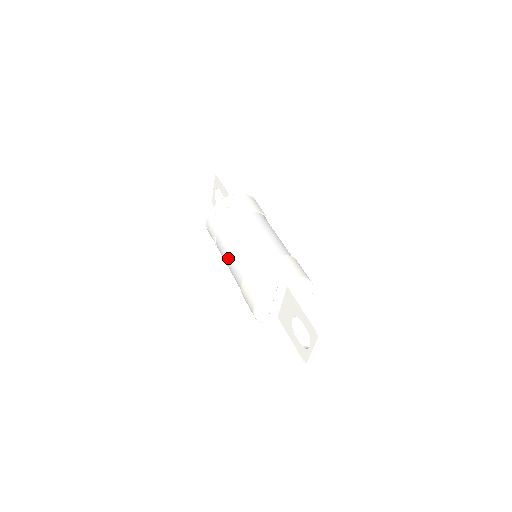
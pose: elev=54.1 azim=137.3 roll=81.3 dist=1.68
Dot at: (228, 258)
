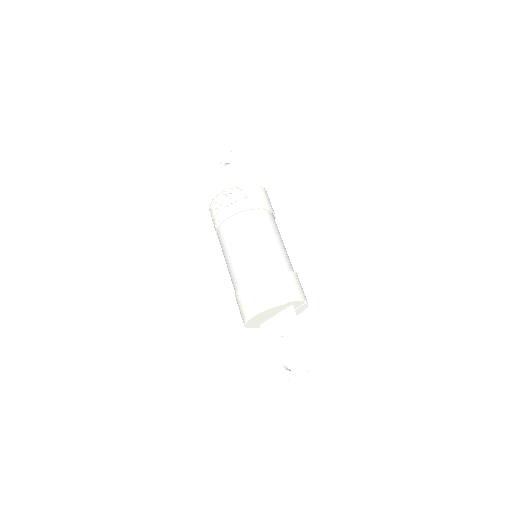
Dot at: (233, 250)
